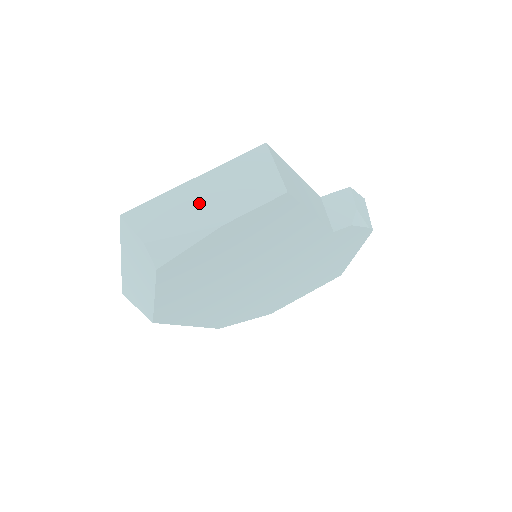
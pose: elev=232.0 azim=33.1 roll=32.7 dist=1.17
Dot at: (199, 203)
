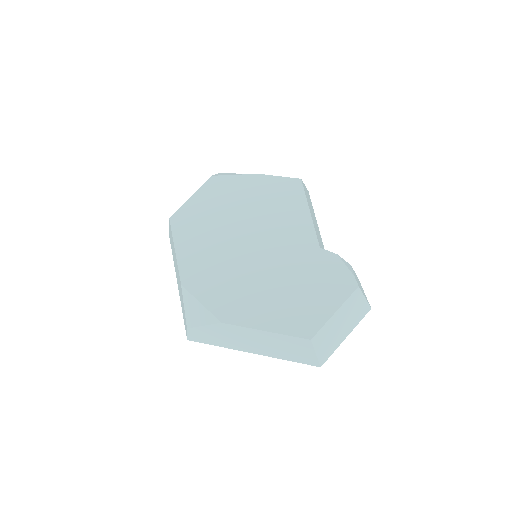
Dot at: occluded
